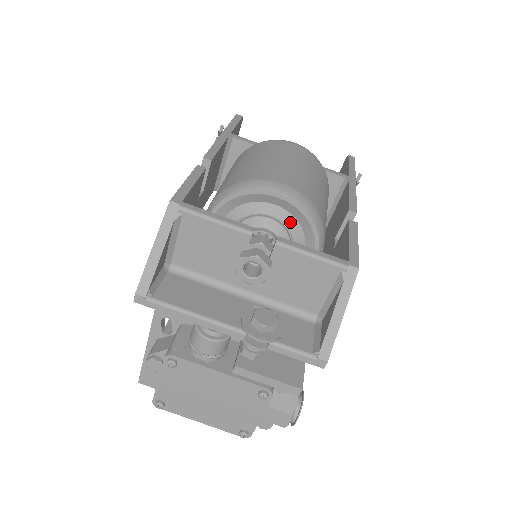
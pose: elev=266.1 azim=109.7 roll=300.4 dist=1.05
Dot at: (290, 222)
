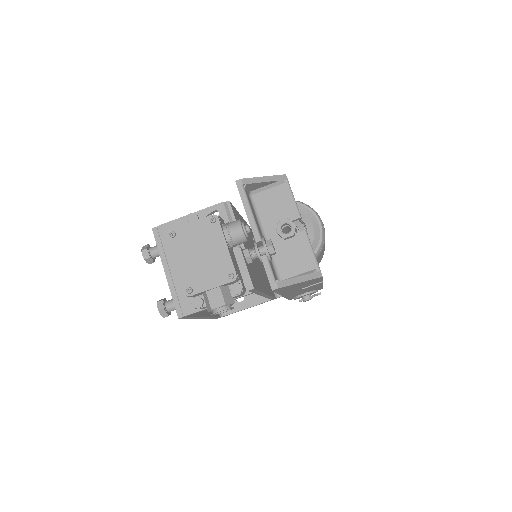
Dot at: (310, 238)
